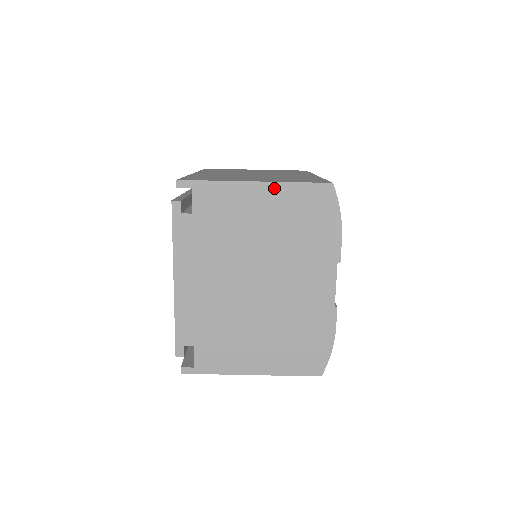
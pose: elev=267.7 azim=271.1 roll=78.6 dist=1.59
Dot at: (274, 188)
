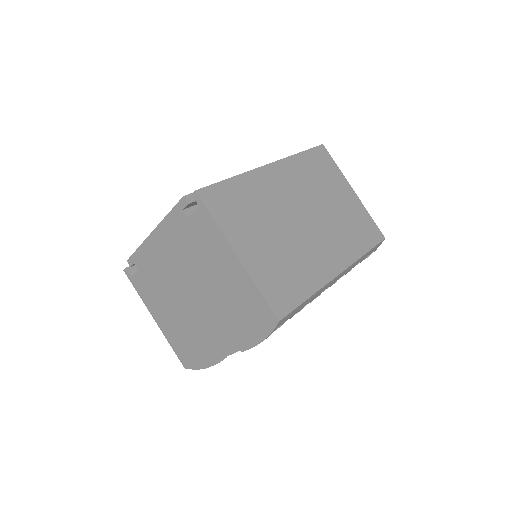
Dot at: (244, 274)
